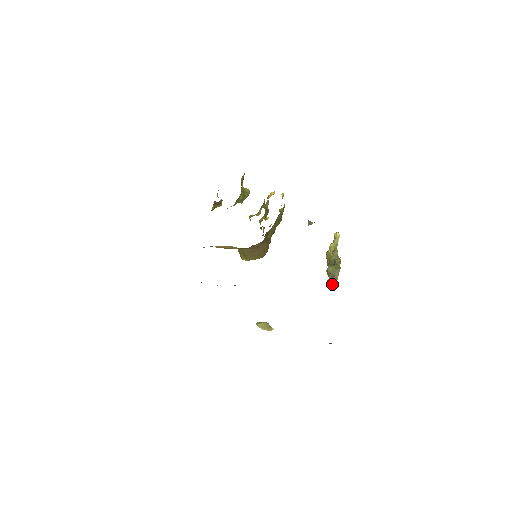
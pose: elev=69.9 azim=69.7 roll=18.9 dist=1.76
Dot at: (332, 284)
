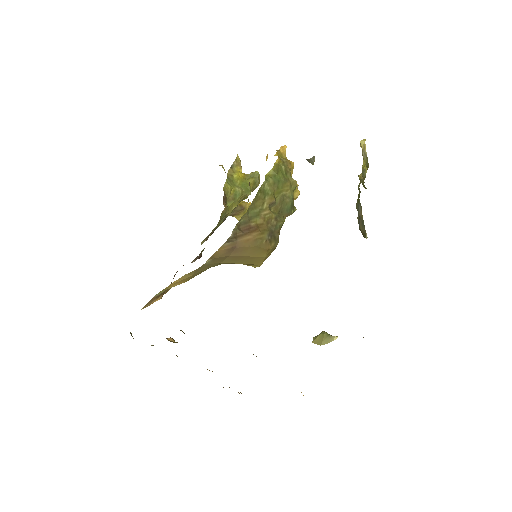
Dot at: (361, 229)
